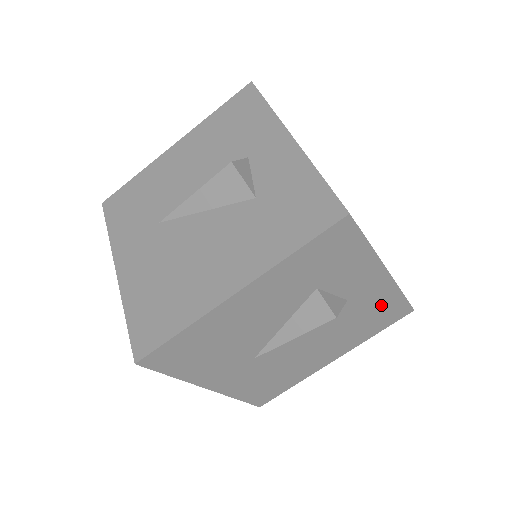
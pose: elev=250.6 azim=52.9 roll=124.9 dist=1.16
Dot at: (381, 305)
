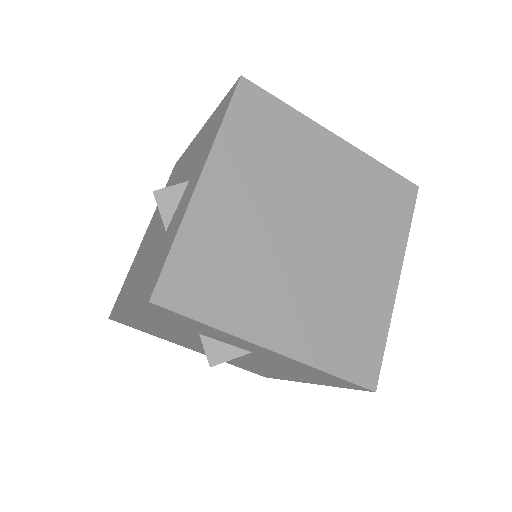
Dot at: (309, 370)
